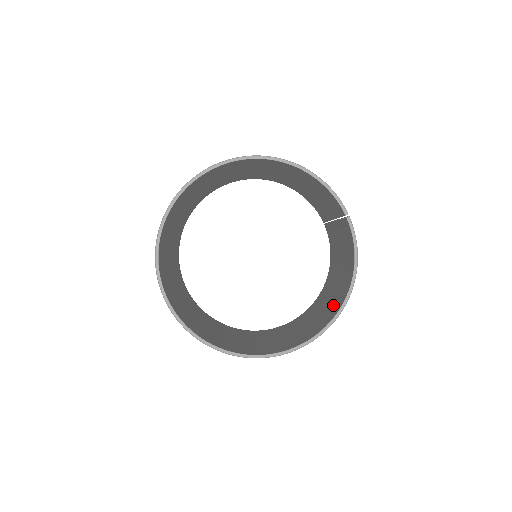
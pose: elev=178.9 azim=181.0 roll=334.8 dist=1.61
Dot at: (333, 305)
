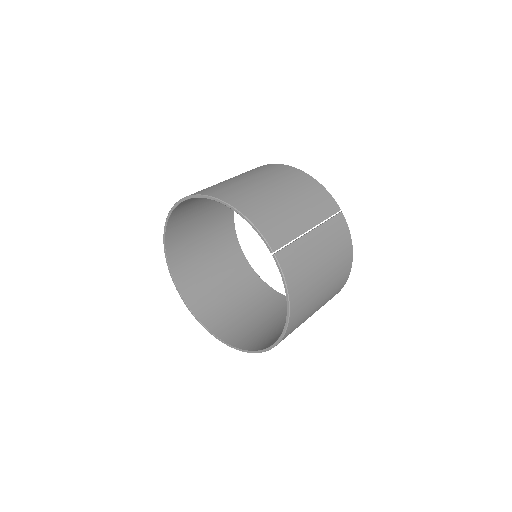
Dot at: occluded
